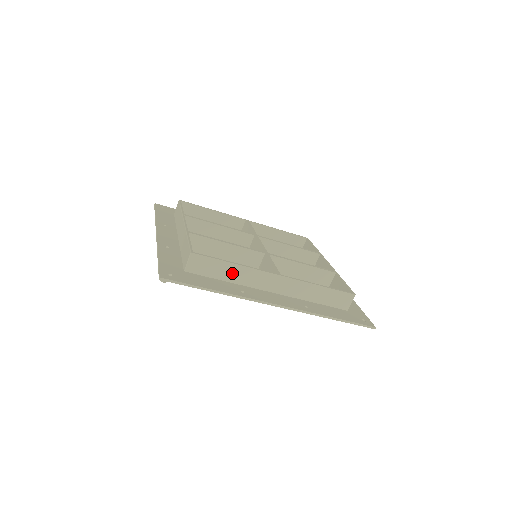
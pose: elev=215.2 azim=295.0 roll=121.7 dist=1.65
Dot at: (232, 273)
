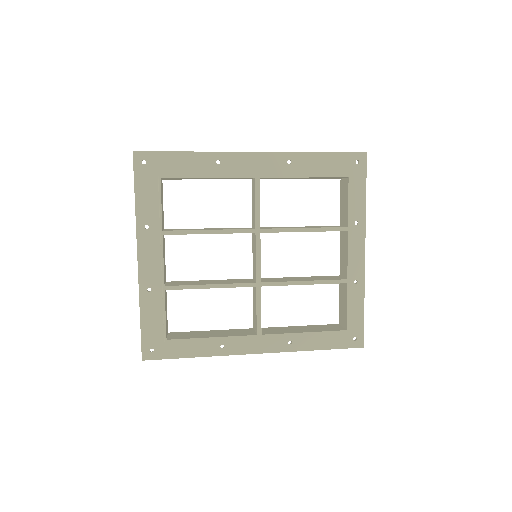
Dot at: occluded
